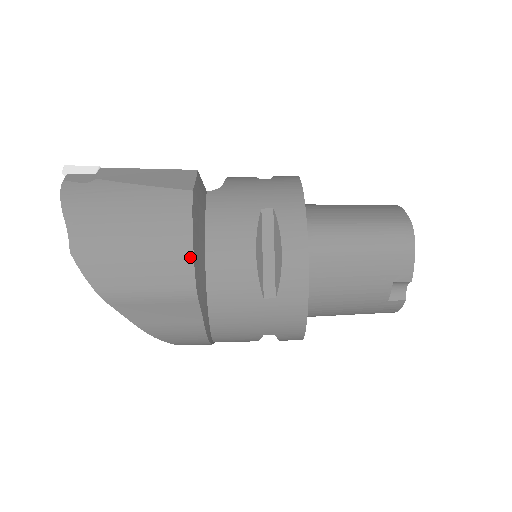
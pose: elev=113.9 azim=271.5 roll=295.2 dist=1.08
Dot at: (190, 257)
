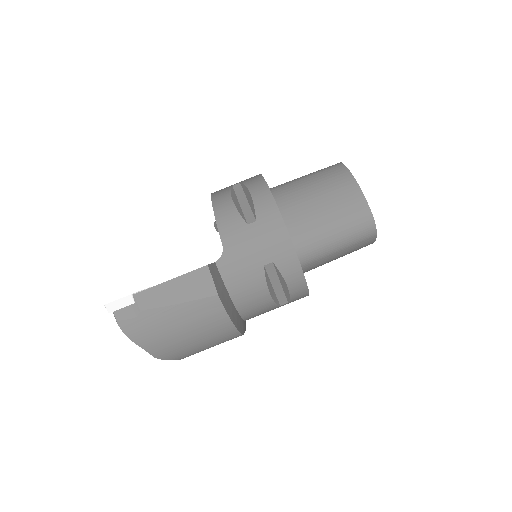
Dot at: (234, 329)
